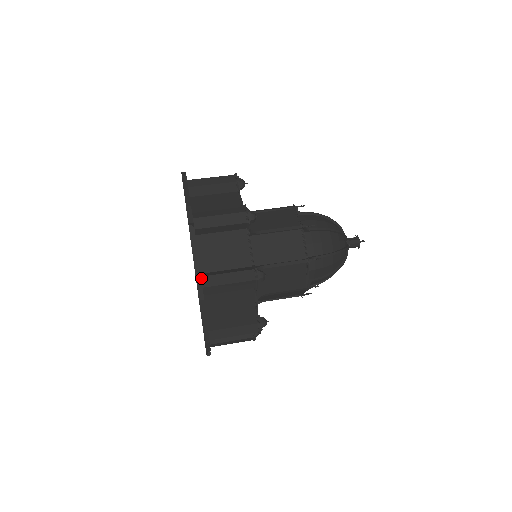
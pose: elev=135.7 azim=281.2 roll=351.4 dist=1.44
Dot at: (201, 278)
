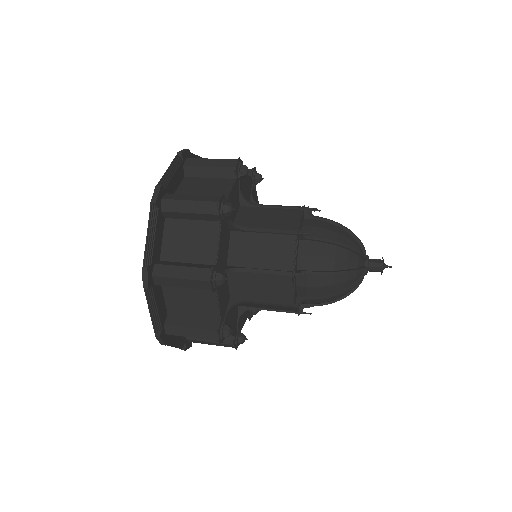
Dot at: (165, 194)
